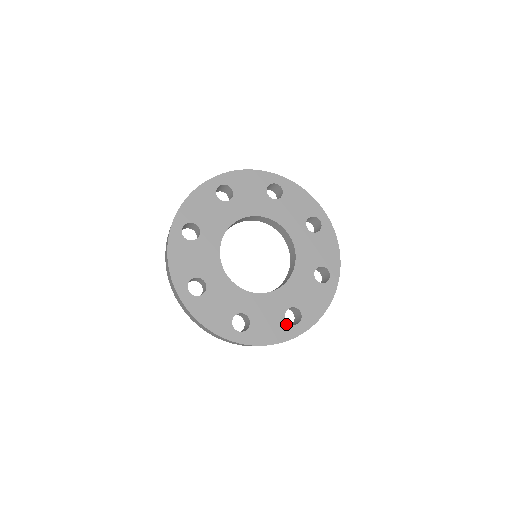
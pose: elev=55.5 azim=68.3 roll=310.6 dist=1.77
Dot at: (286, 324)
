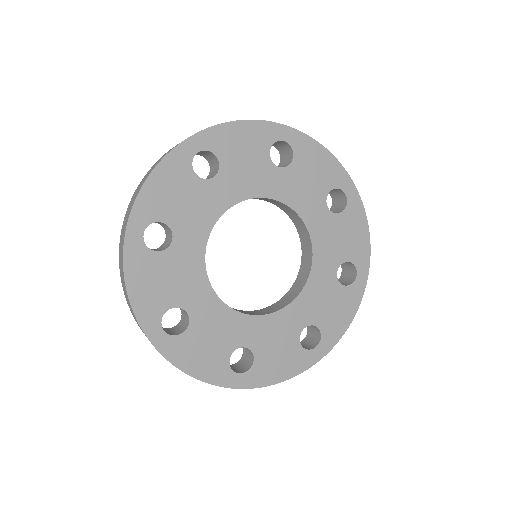
Dot at: (226, 363)
